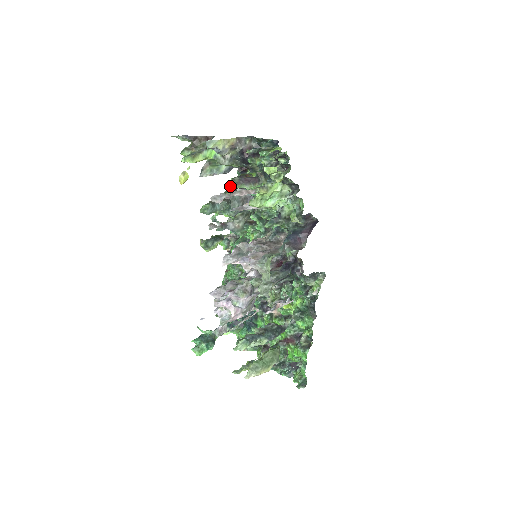
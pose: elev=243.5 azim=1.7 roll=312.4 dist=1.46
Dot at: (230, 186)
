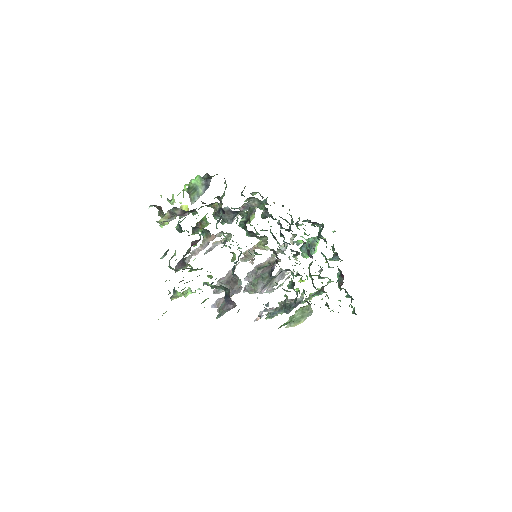
Dot at: (225, 183)
